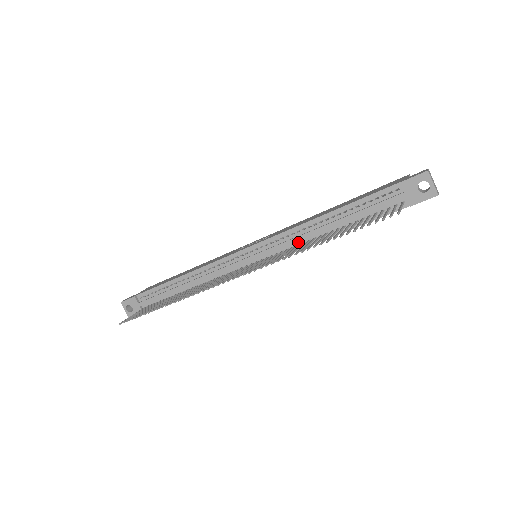
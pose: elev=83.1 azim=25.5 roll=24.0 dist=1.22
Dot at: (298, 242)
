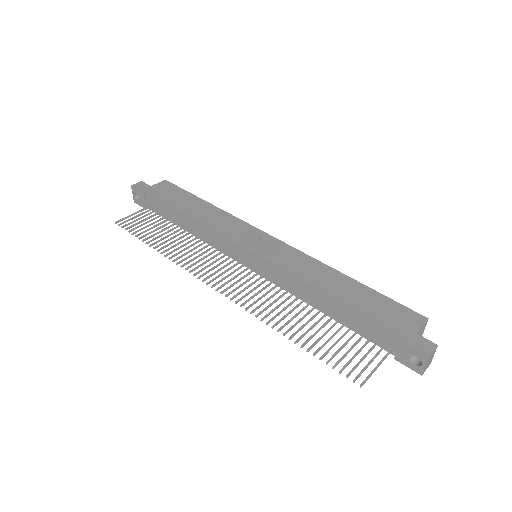
Dot at: (291, 287)
